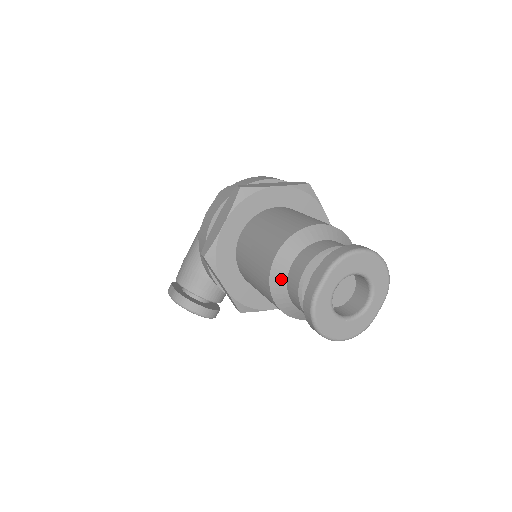
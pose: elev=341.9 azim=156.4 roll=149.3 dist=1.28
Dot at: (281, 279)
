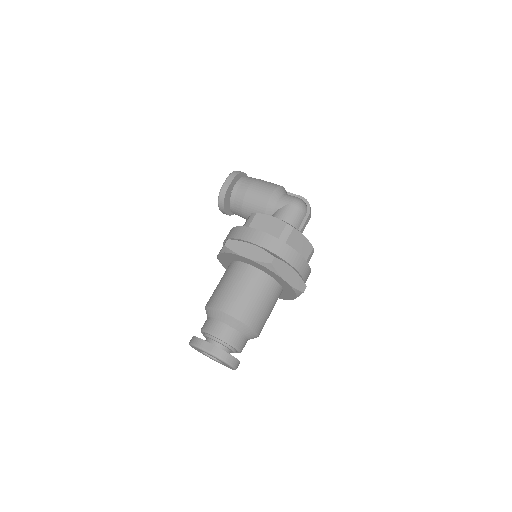
Dot at: (213, 315)
